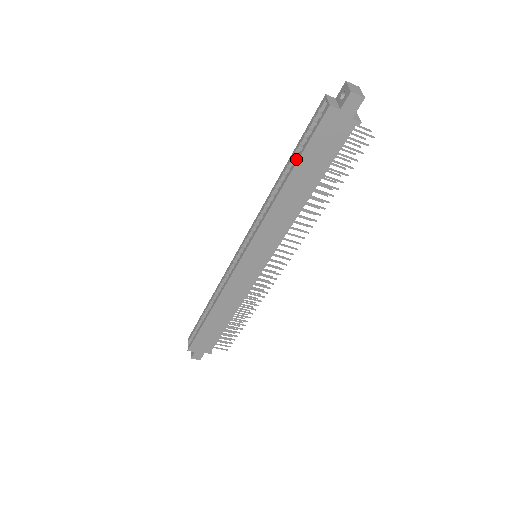
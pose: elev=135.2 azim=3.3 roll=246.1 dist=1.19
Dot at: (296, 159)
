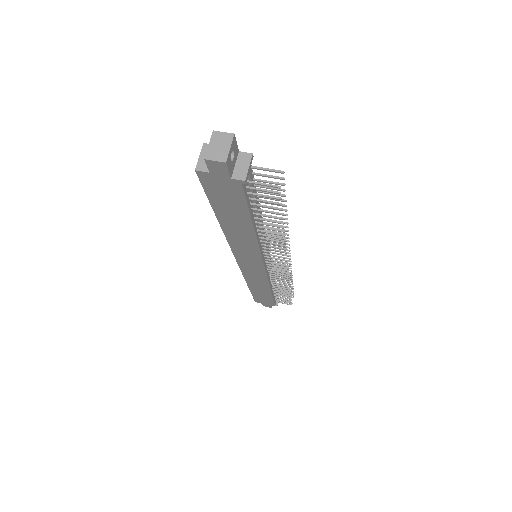
Dot at: occluded
